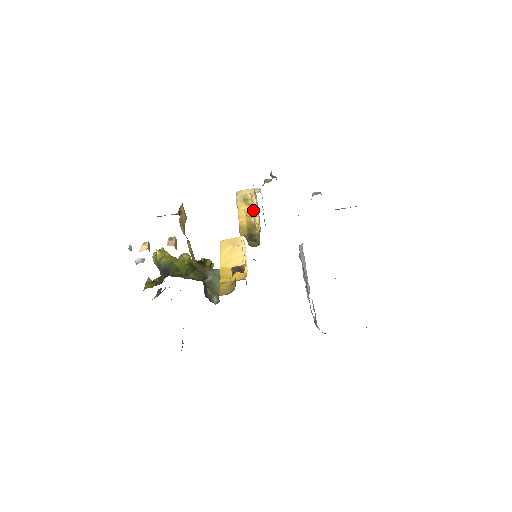
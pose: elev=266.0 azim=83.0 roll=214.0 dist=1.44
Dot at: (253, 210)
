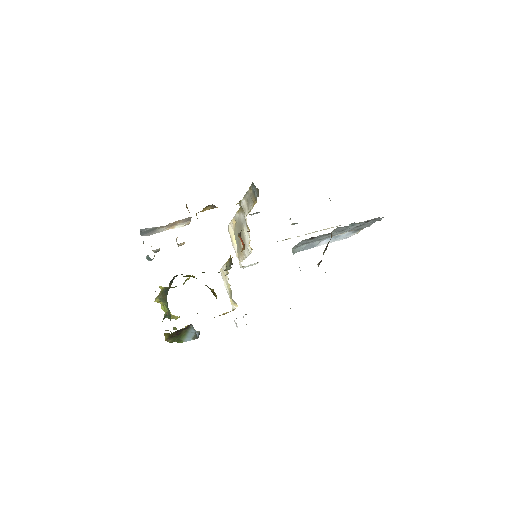
Dot at: occluded
